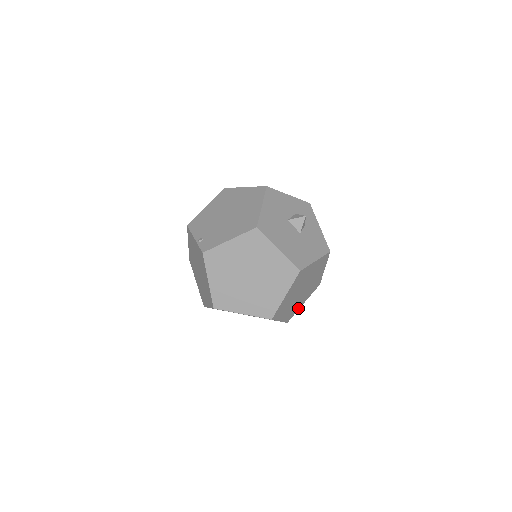
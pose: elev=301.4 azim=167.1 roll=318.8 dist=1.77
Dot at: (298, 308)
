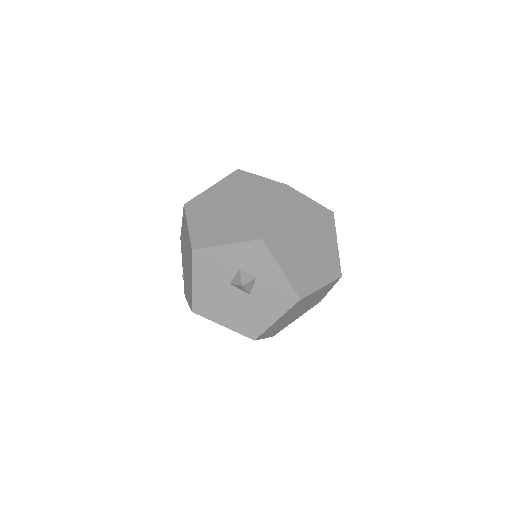
Dot at: (324, 295)
